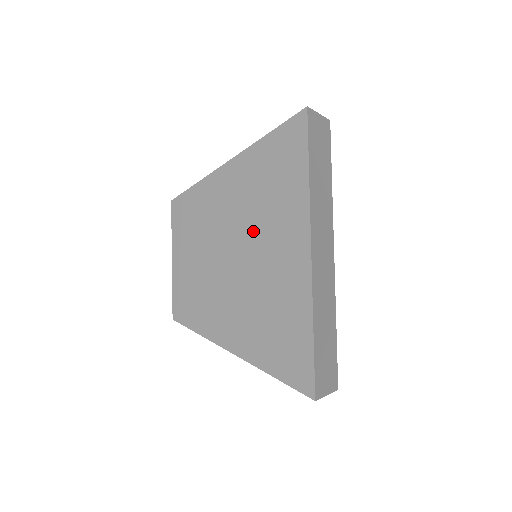
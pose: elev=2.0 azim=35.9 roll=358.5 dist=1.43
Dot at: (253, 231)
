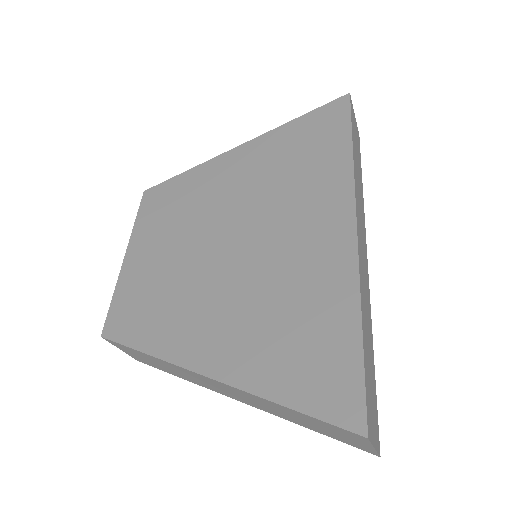
Dot at: (266, 209)
